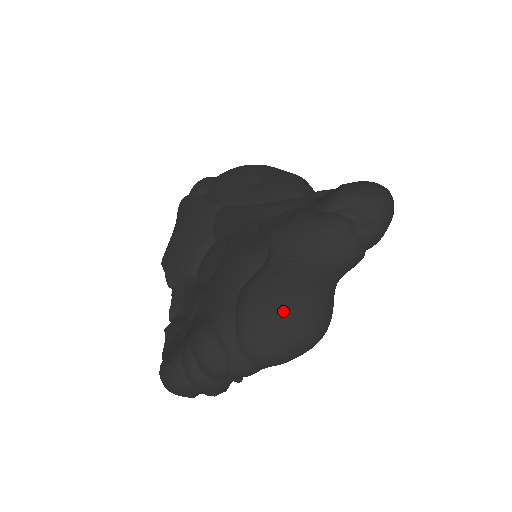
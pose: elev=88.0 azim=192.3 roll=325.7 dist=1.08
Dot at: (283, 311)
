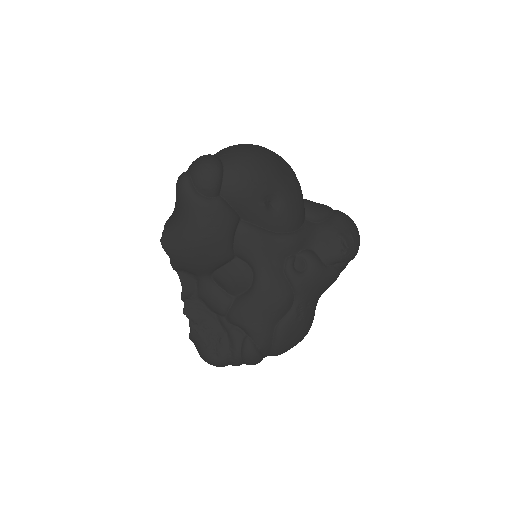
Dot at: (300, 339)
